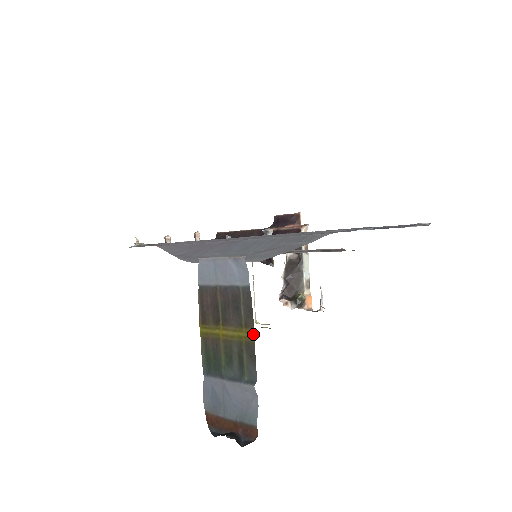
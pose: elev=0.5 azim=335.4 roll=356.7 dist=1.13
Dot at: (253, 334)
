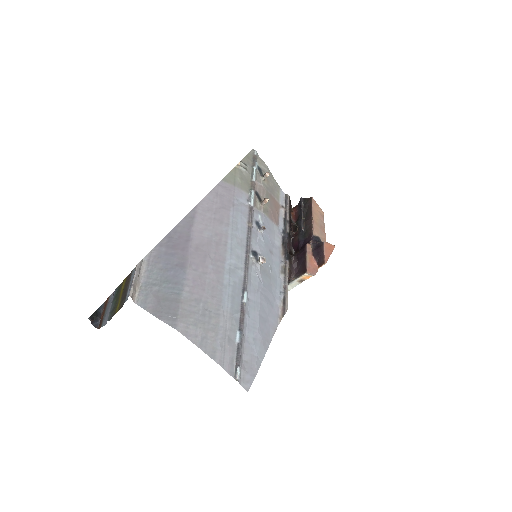
Dot at: occluded
